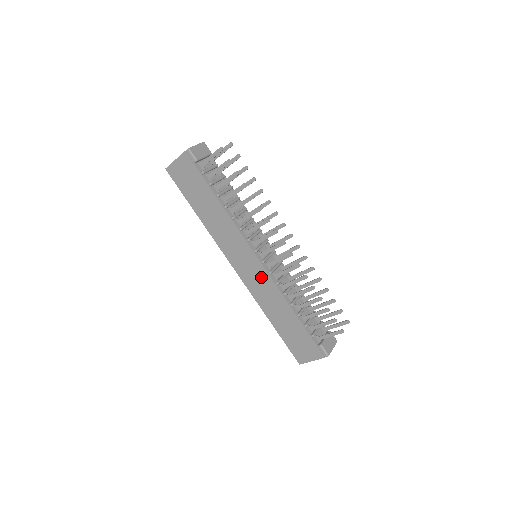
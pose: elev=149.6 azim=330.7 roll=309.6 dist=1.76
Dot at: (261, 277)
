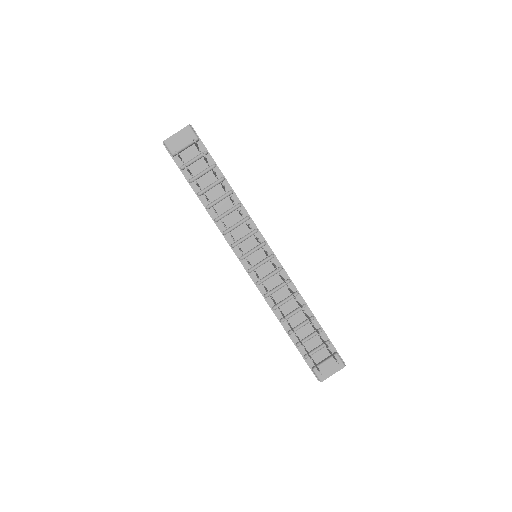
Dot at: occluded
